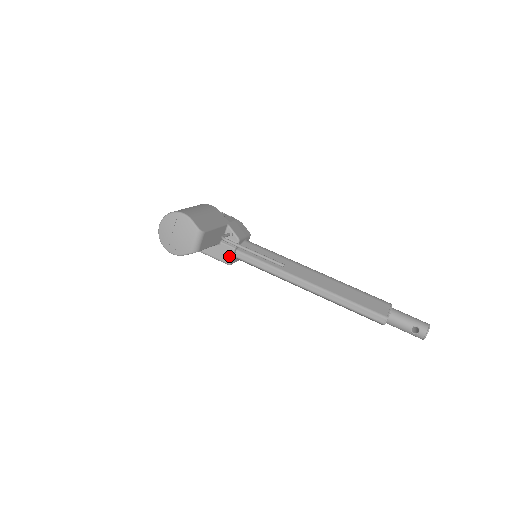
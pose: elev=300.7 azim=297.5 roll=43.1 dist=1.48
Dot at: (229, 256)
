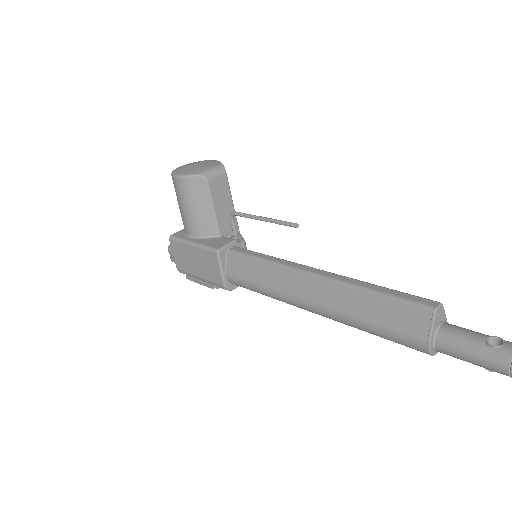
Dot at: (224, 244)
